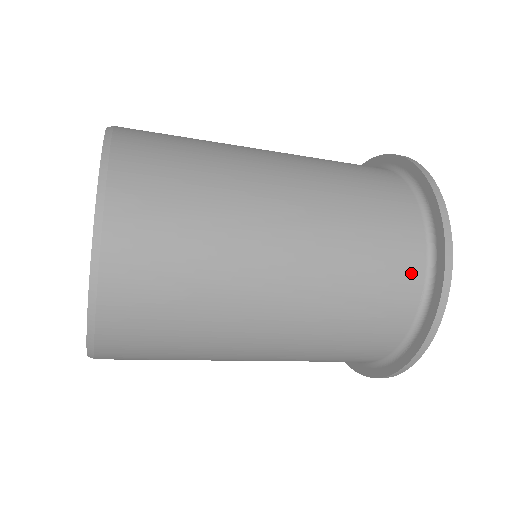
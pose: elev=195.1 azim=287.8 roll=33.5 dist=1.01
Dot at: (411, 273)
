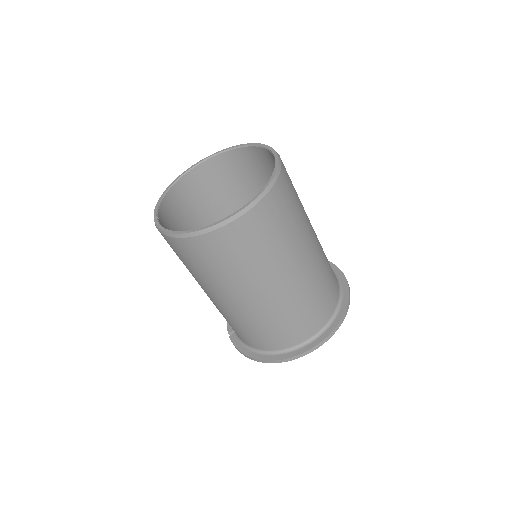
Dot at: (330, 309)
